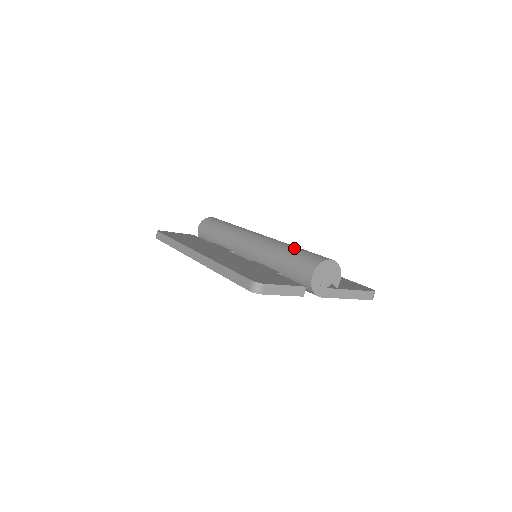
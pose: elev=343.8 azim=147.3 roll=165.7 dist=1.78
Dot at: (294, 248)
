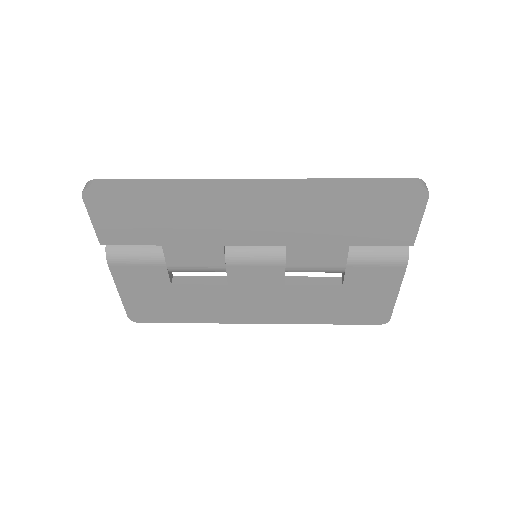
Dot at: occluded
